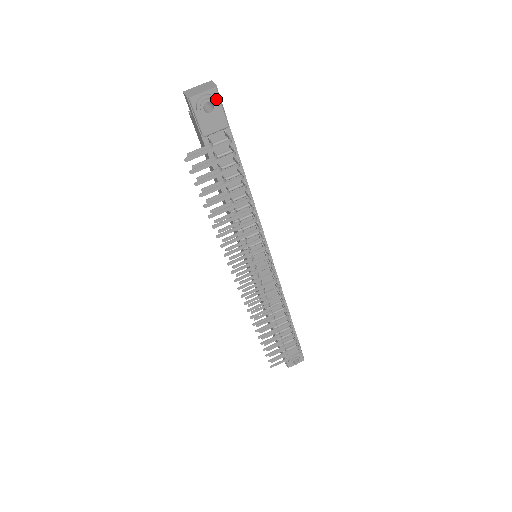
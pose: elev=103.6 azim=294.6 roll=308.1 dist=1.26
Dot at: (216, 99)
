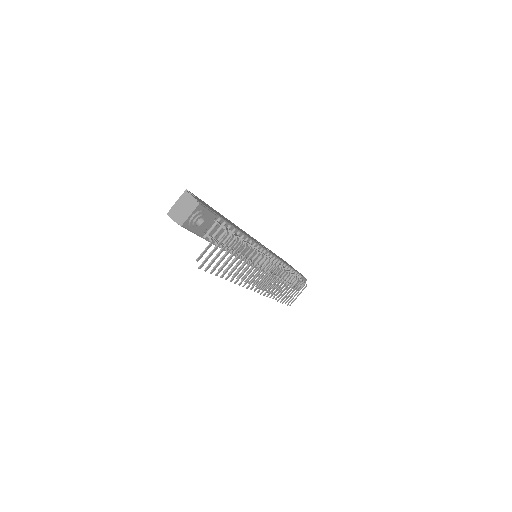
Dot at: (203, 212)
